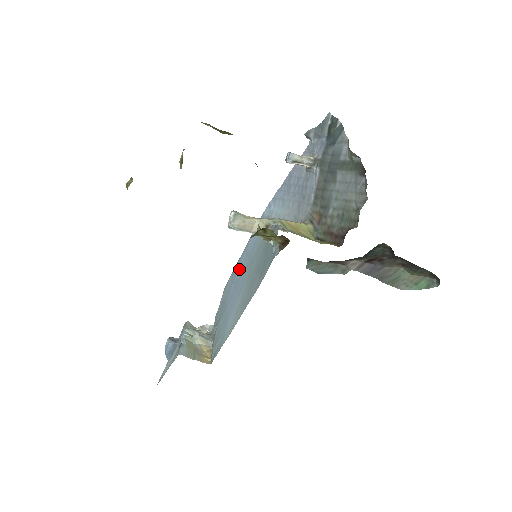
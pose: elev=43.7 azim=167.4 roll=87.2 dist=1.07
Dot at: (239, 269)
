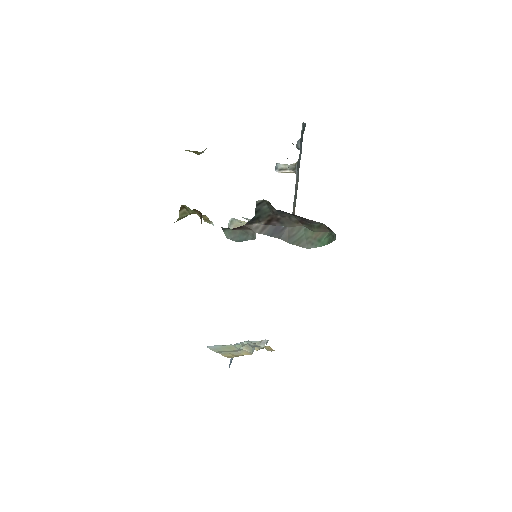
Dot at: occluded
